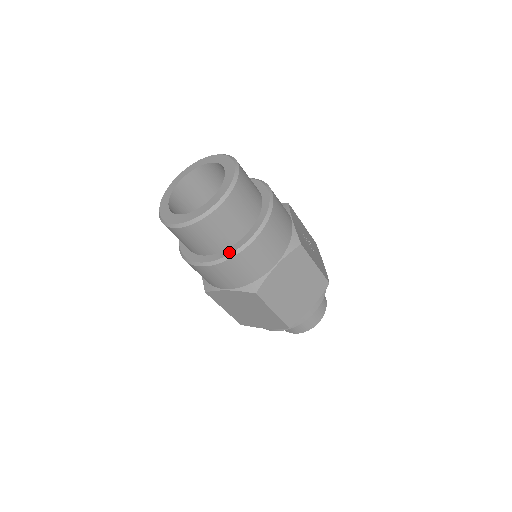
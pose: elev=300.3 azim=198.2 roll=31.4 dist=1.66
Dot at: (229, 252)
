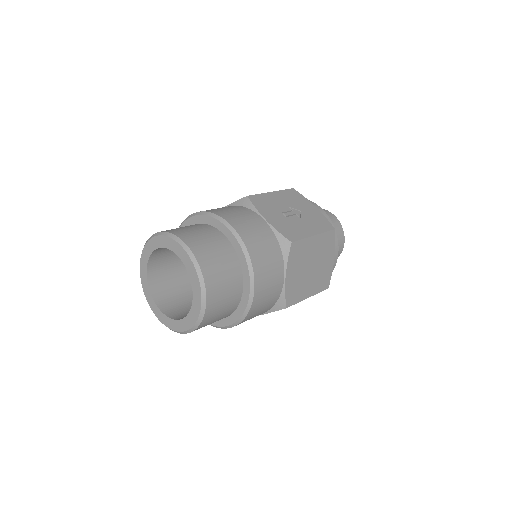
Dot at: (242, 311)
